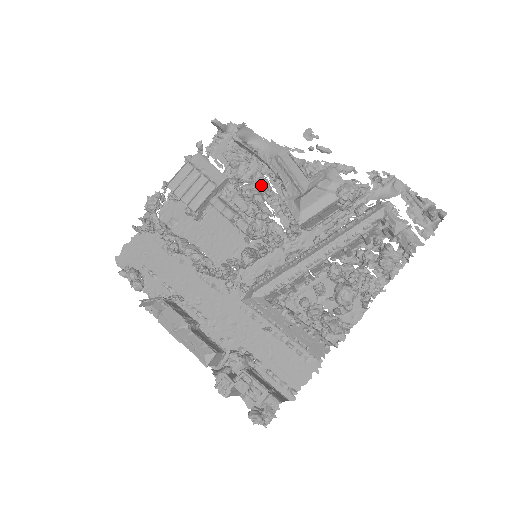
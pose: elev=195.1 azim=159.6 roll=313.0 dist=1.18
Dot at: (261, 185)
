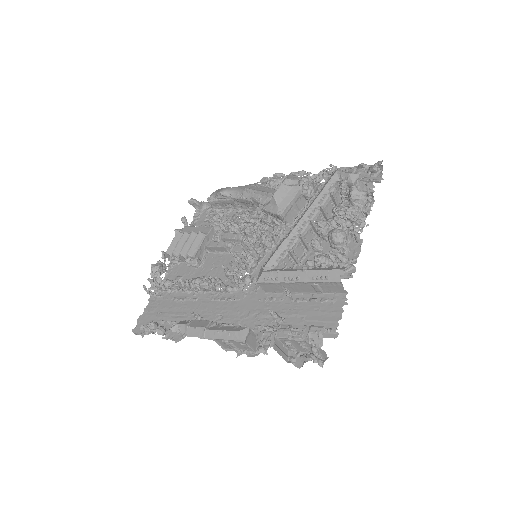
Dot at: (241, 218)
